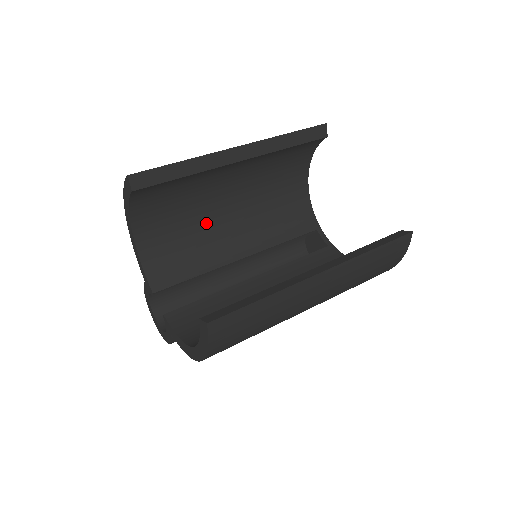
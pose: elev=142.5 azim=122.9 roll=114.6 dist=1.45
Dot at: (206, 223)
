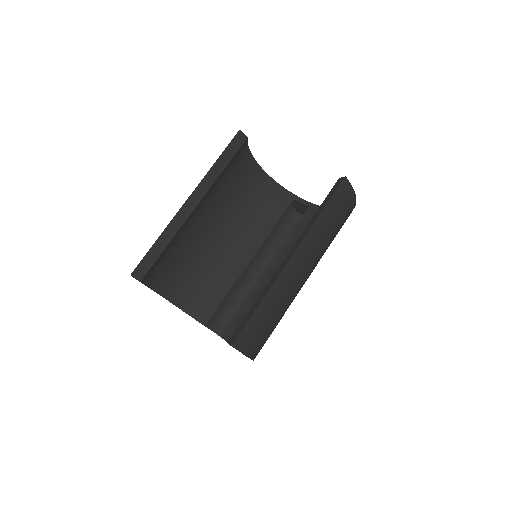
Dot at: (209, 255)
